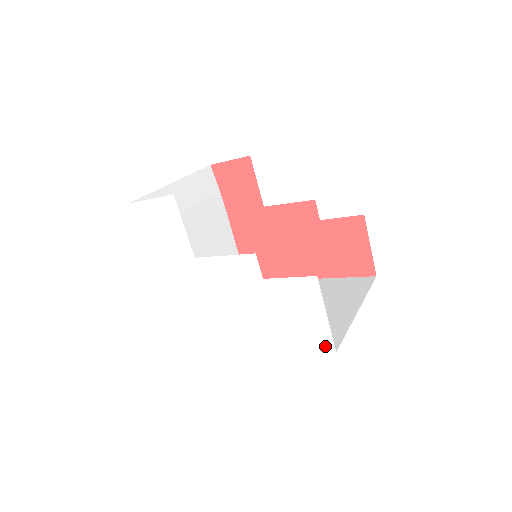
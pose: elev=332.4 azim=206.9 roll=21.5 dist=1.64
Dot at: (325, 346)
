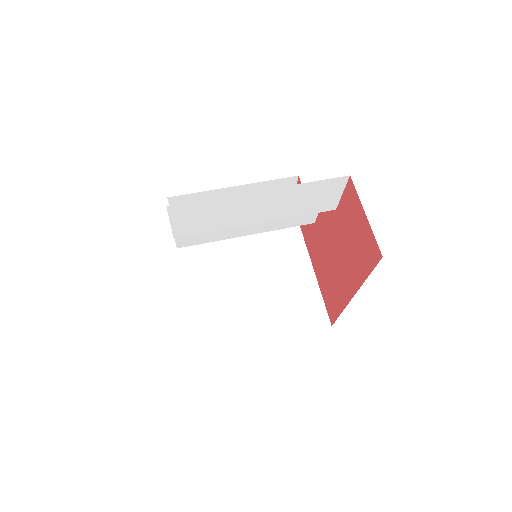
Dot at: occluded
